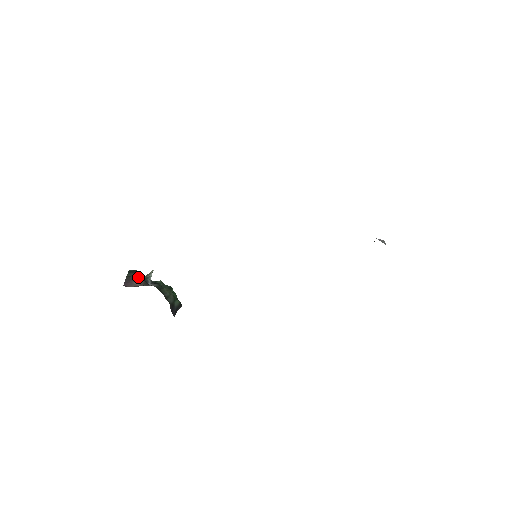
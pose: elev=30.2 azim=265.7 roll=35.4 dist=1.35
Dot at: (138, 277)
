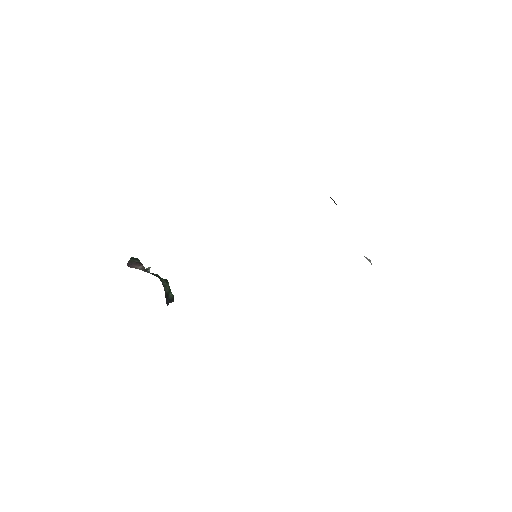
Dot at: (140, 263)
